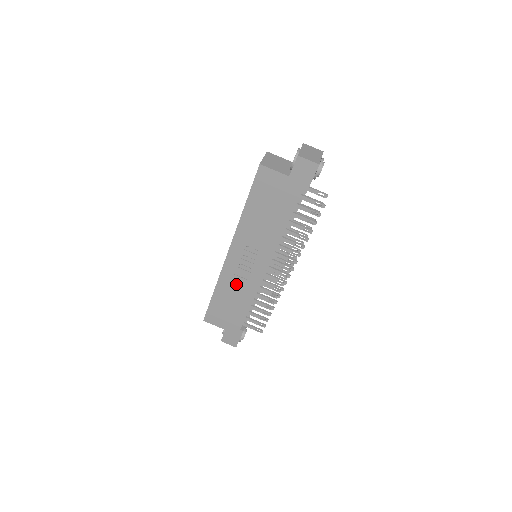
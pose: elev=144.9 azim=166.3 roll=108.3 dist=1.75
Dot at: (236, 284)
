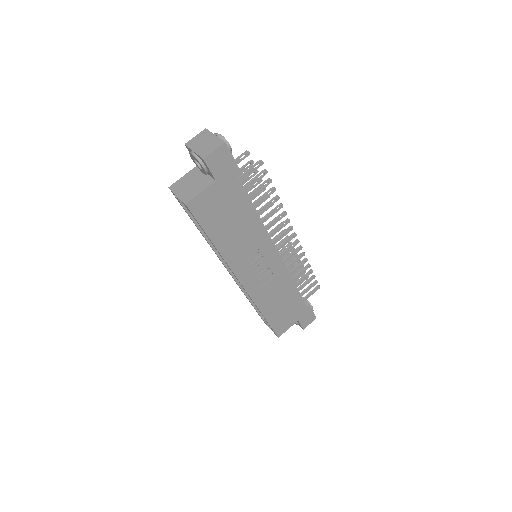
Dot at: (270, 290)
